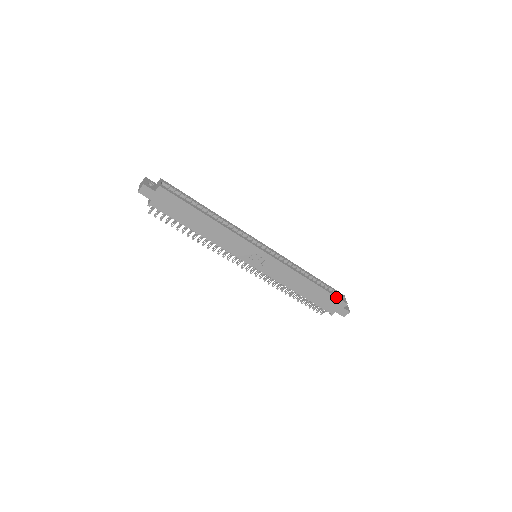
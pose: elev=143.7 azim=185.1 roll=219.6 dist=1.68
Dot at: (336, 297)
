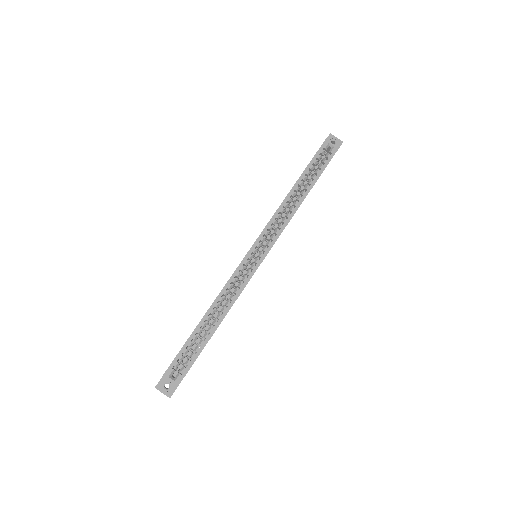
Dot at: occluded
